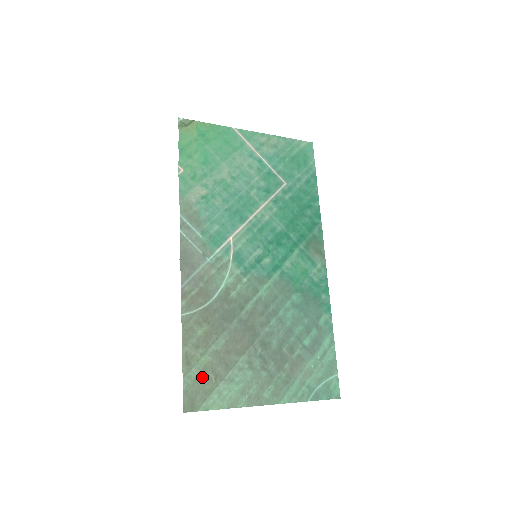
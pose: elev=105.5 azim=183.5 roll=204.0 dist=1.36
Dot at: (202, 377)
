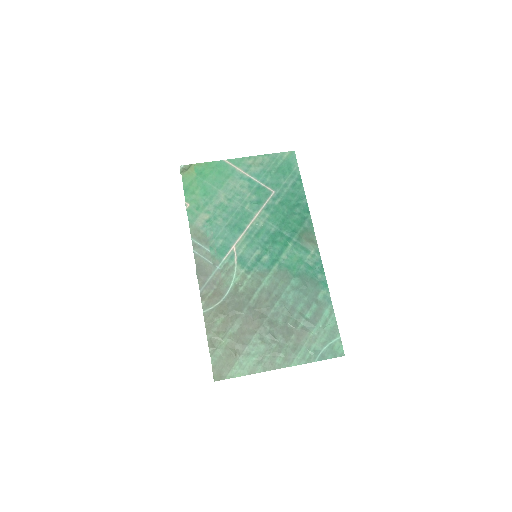
Dot at: (225, 354)
